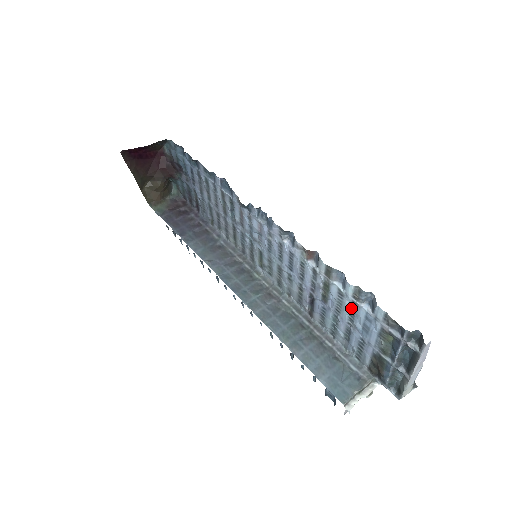
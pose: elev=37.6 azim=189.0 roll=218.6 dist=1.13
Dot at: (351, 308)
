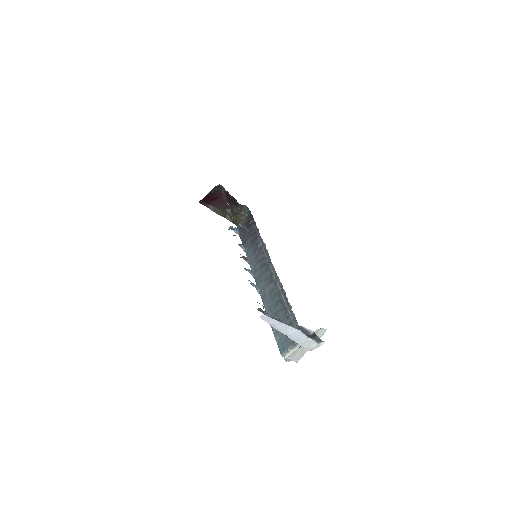
Dot at: occluded
